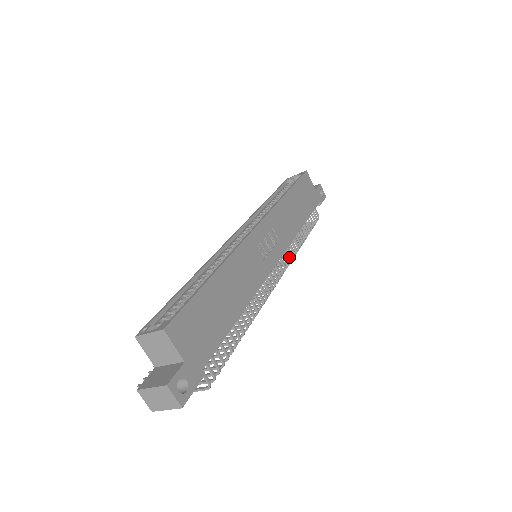
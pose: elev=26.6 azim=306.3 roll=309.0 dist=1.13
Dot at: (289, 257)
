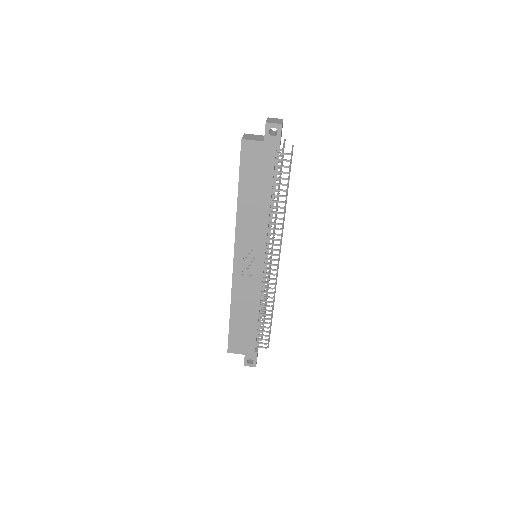
Dot at: (276, 240)
